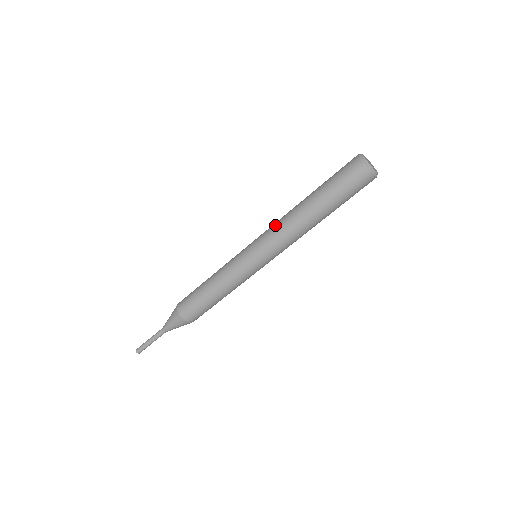
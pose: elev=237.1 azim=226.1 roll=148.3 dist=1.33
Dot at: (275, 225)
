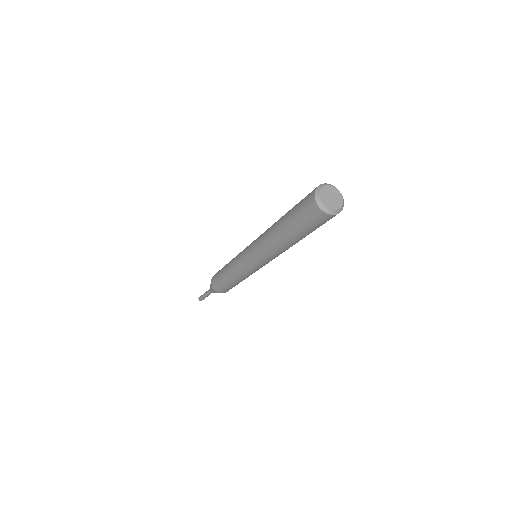
Dot at: (260, 236)
